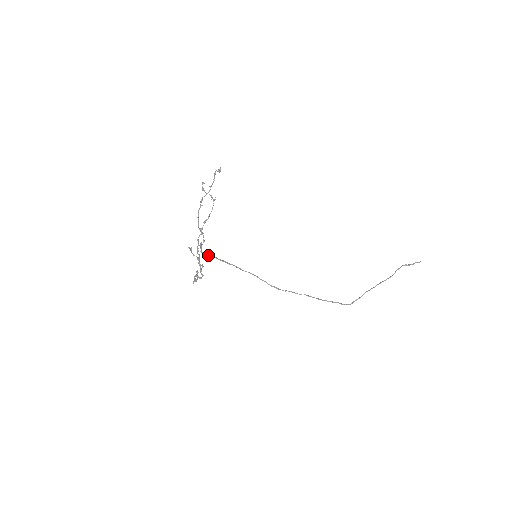
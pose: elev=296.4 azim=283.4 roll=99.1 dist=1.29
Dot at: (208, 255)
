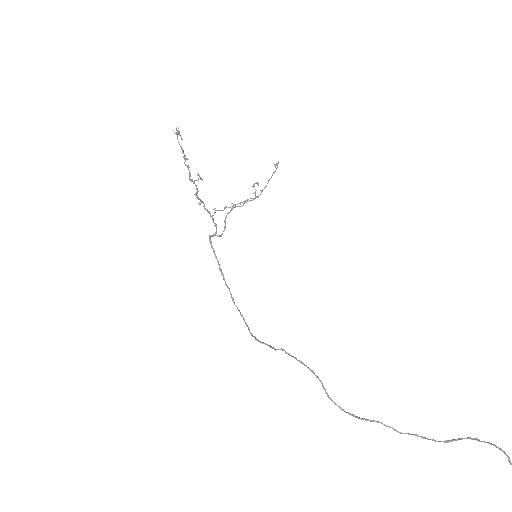
Dot at: (213, 249)
